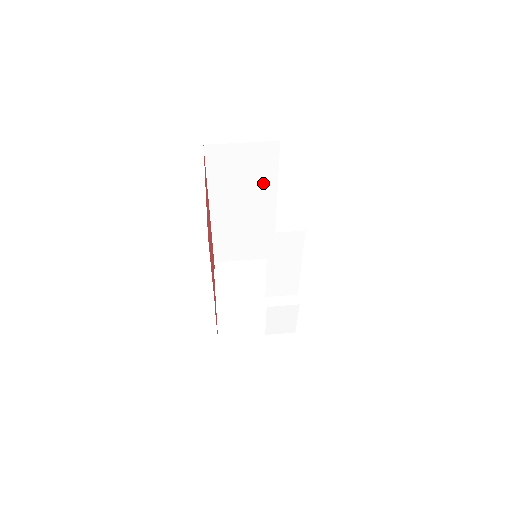
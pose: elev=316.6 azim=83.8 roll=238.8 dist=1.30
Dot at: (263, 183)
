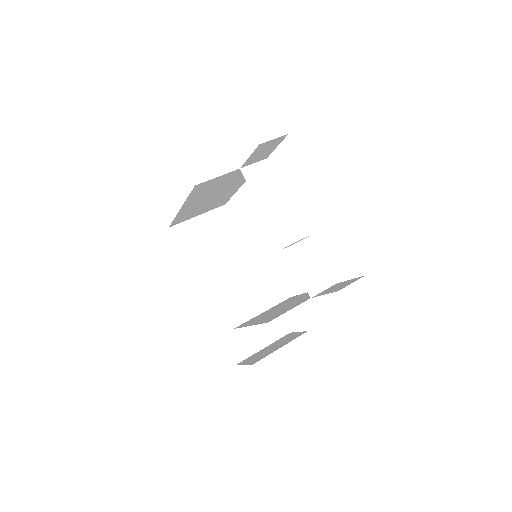
Dot at: (233, 248)
